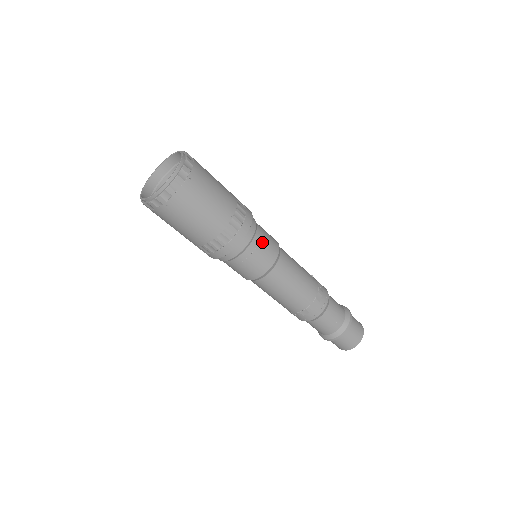
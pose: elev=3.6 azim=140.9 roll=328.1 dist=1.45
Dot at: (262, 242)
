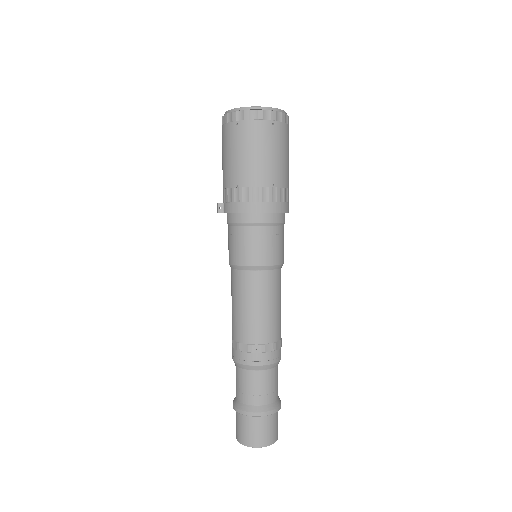
Dot at: occluded
